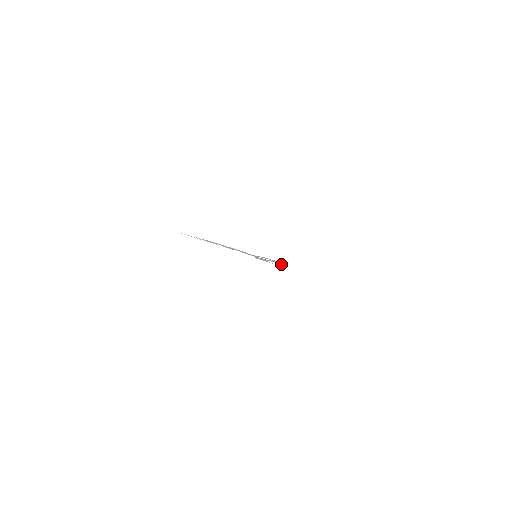
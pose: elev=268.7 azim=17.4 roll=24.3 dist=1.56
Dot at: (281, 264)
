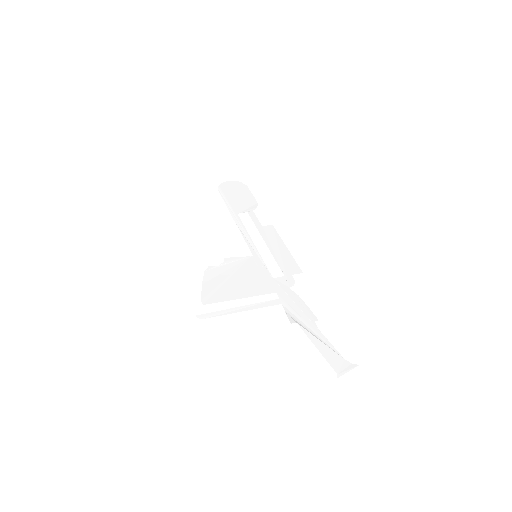
Dot at: (292, 264)
